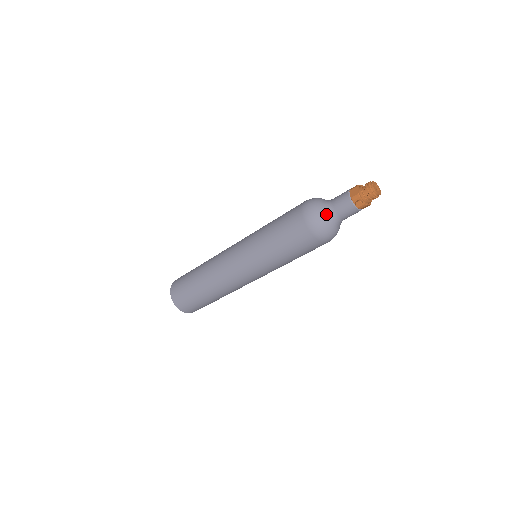
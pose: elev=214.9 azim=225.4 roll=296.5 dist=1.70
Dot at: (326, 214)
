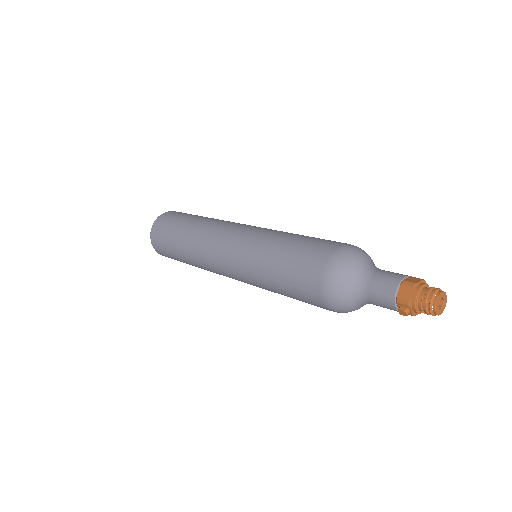
Dot at: (354, 292)
